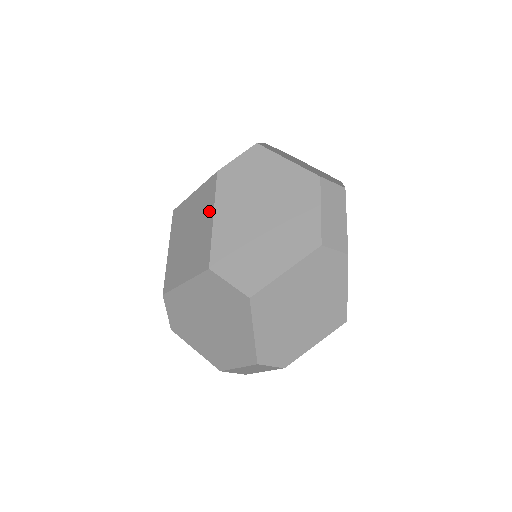
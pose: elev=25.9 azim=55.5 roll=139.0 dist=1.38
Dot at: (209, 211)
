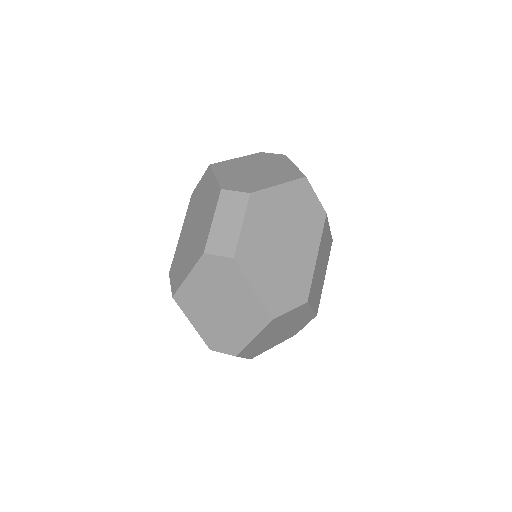
Dot at: occluded
